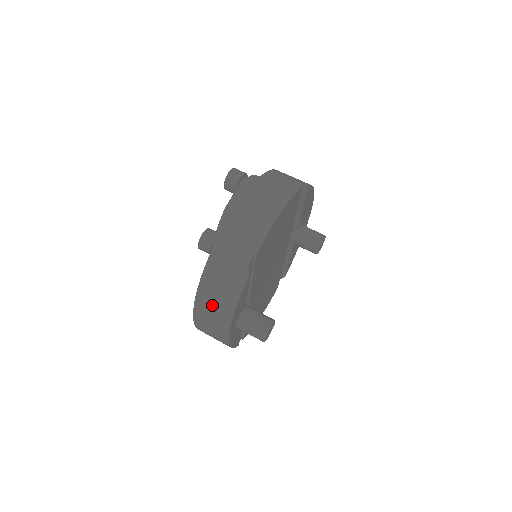
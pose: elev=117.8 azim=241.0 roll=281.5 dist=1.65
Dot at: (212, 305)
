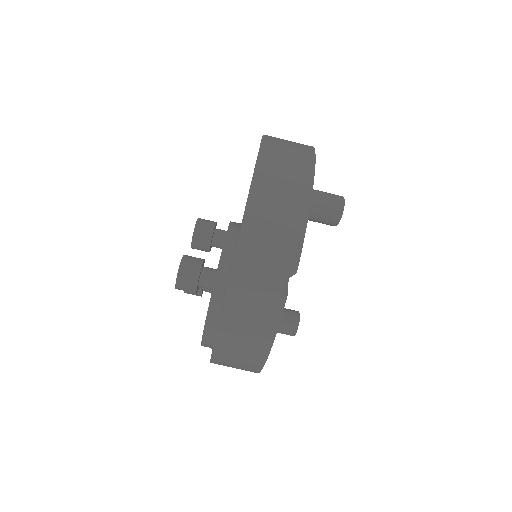
Dot at: occluded
